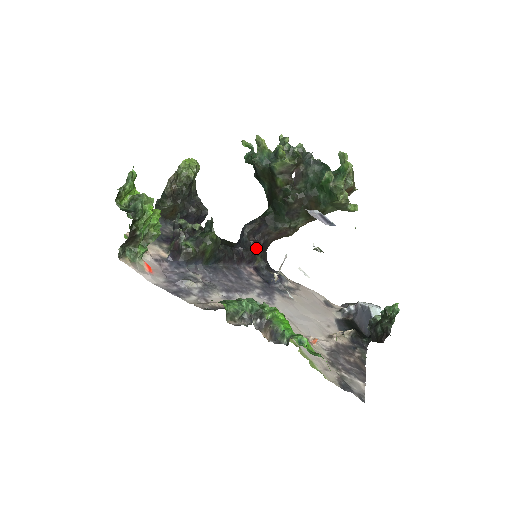
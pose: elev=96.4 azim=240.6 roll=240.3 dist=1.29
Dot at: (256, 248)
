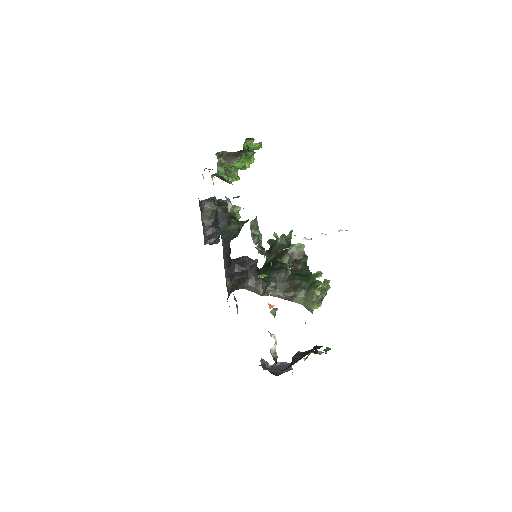
Dot at: (242, 270)
